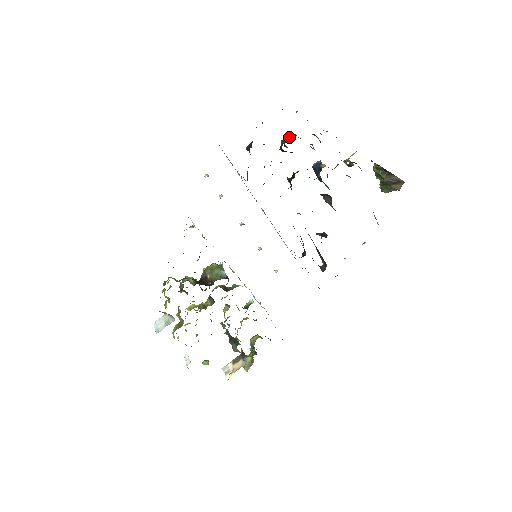
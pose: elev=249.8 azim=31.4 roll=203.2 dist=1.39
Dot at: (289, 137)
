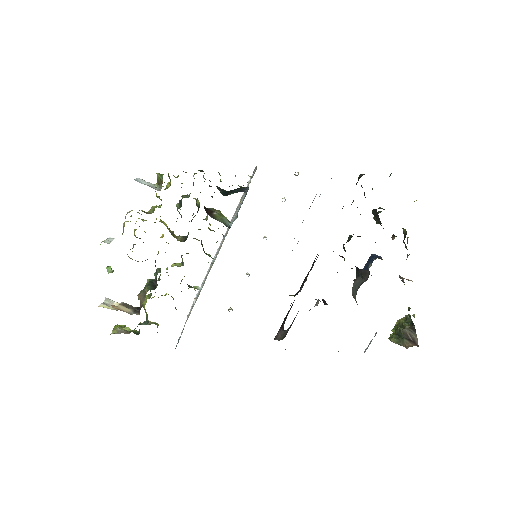
Dot at: occluded
